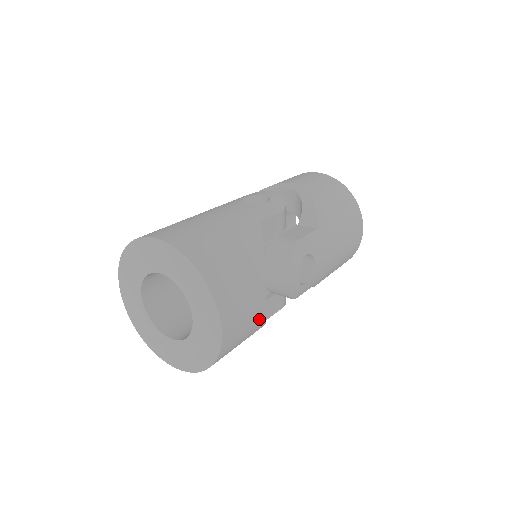
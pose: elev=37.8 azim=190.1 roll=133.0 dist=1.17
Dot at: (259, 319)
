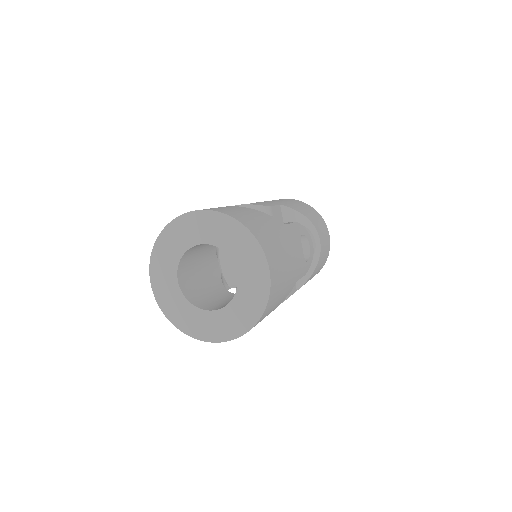
Dot at: occluded
